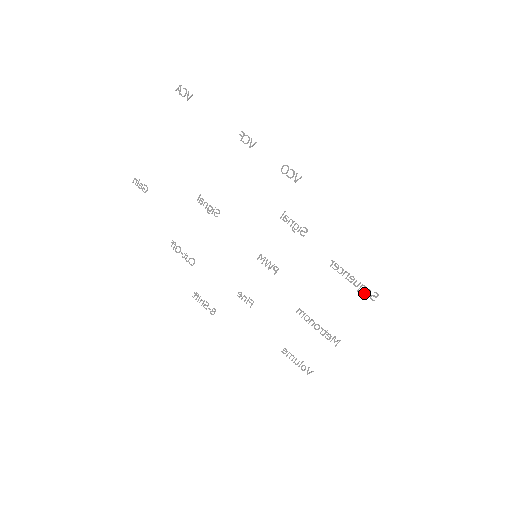
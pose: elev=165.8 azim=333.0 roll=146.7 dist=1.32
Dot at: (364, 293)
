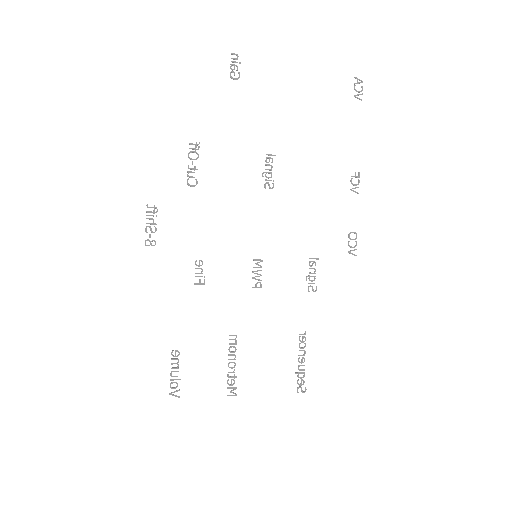
Dot at: (298, 380)
